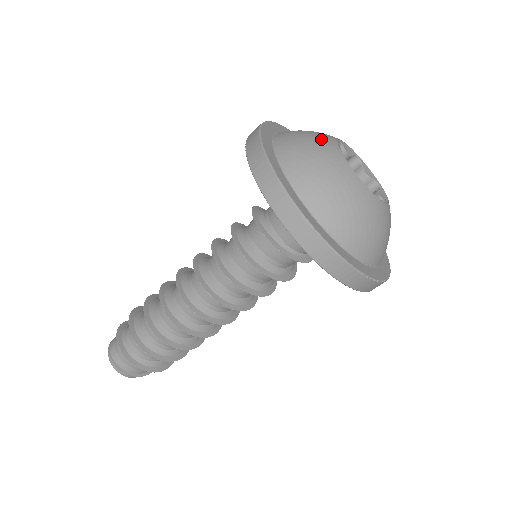
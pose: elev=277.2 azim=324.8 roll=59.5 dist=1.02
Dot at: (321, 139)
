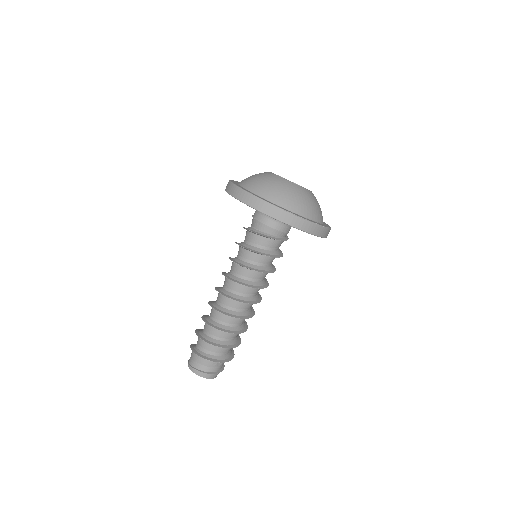
Dot at: occluded
